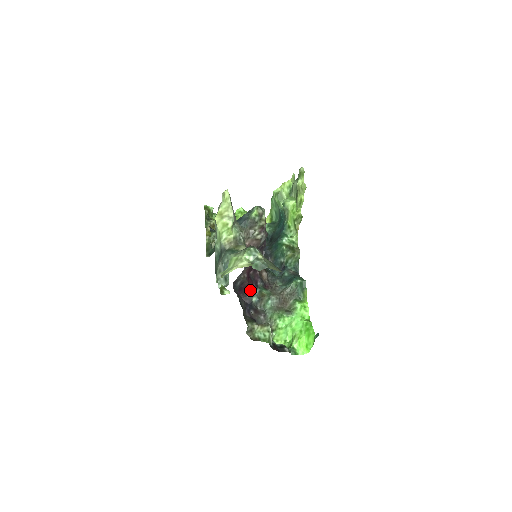
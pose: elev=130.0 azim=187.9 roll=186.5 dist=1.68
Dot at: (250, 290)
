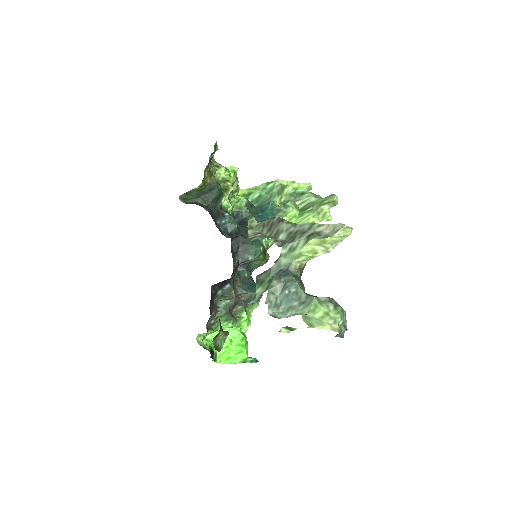
Dot at: (223, 282)
